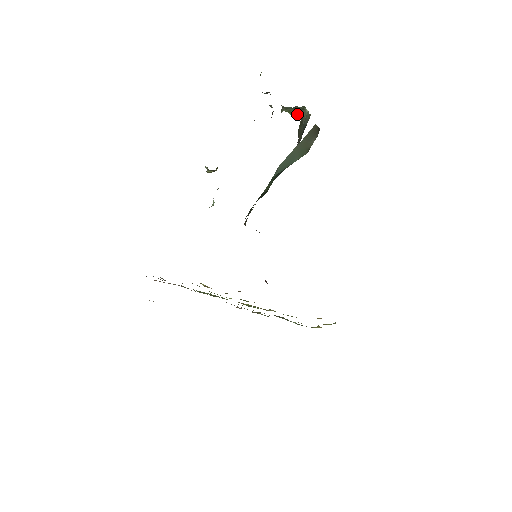
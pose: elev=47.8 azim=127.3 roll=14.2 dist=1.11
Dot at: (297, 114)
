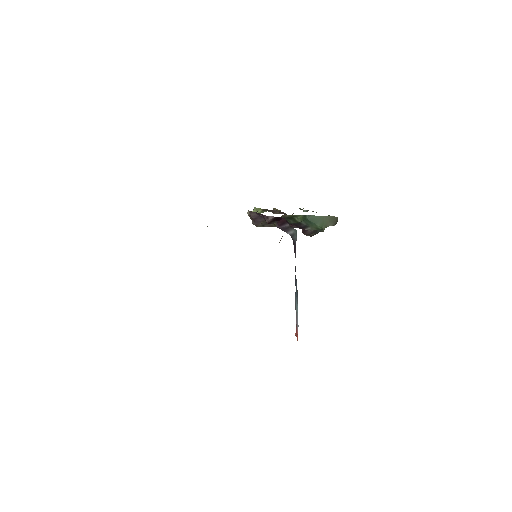
Dot at: occluded
